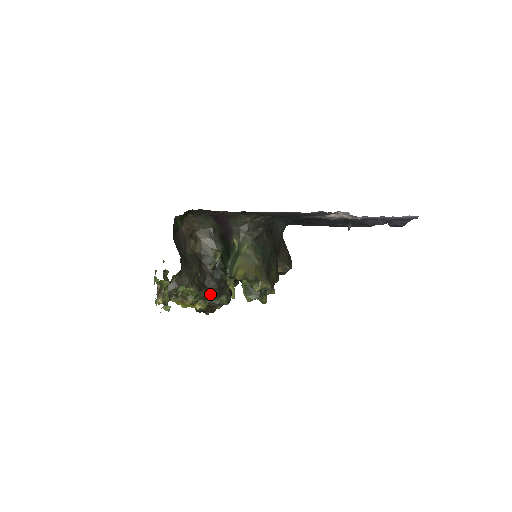
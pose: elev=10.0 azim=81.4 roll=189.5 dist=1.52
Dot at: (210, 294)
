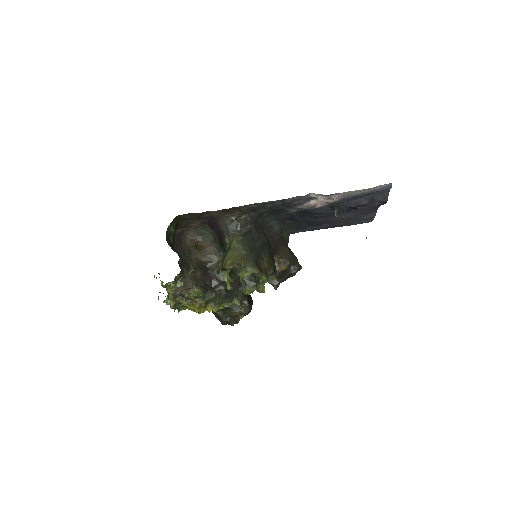
Dot at: (217, 295)
